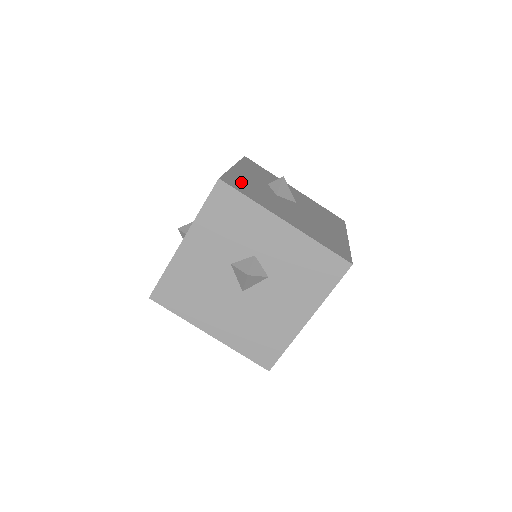
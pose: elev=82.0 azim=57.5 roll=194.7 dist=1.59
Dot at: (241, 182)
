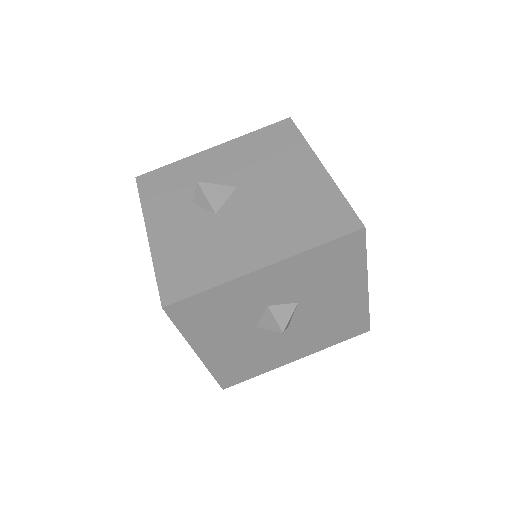
Dot at: (178, 264)
